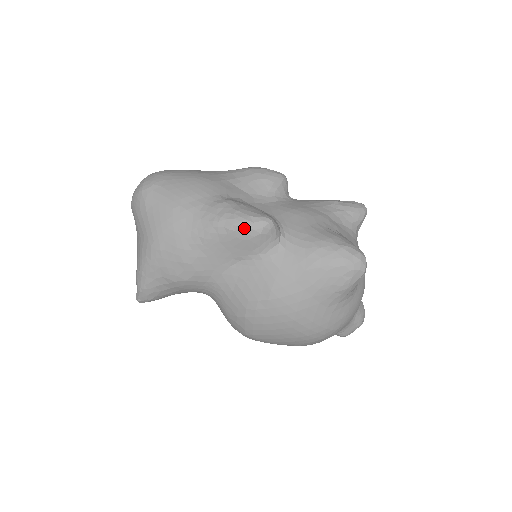
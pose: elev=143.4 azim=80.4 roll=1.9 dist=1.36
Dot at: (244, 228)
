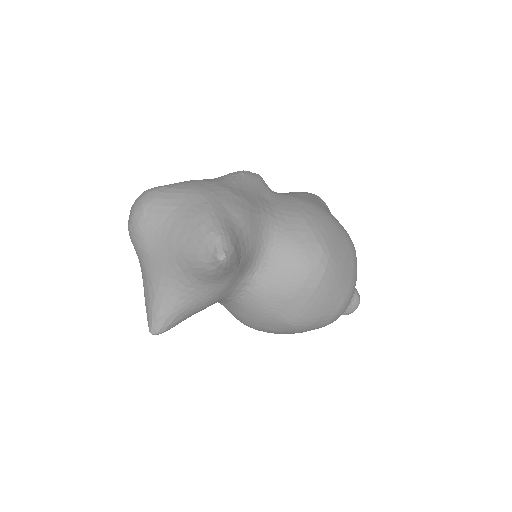
Dot at: (250, 172)
